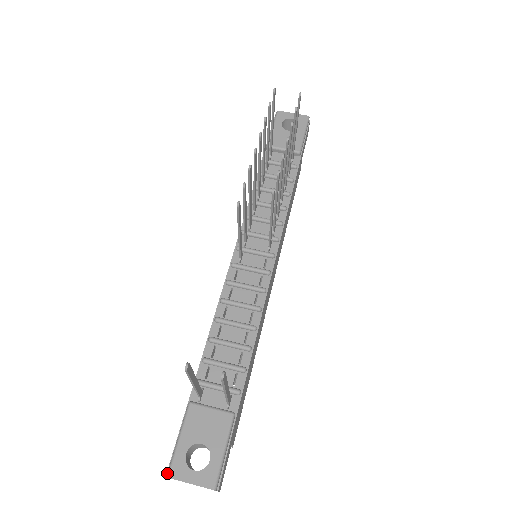
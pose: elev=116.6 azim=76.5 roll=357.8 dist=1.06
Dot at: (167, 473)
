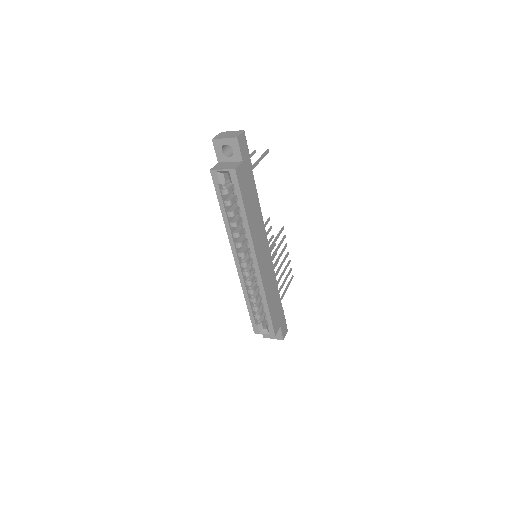
Dot at: occluded
